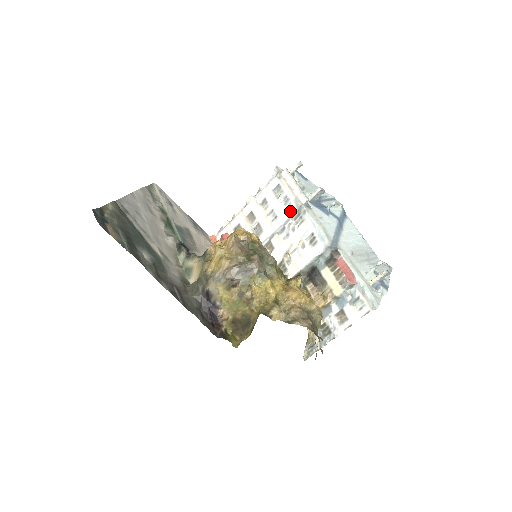
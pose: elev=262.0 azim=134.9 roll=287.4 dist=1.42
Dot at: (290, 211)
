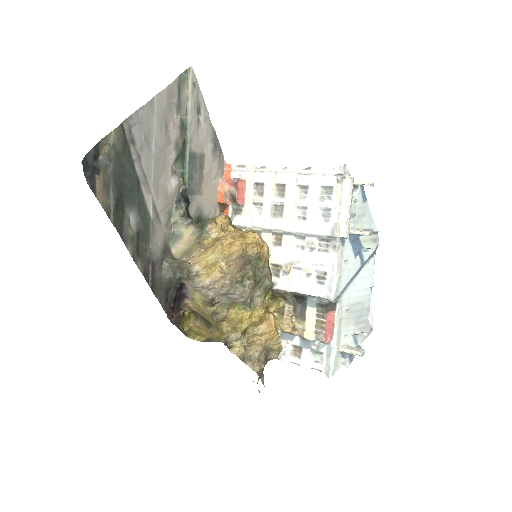
Dot at: (322, 229)
